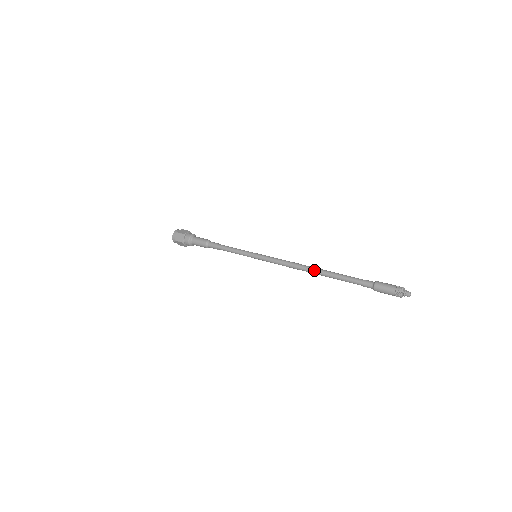
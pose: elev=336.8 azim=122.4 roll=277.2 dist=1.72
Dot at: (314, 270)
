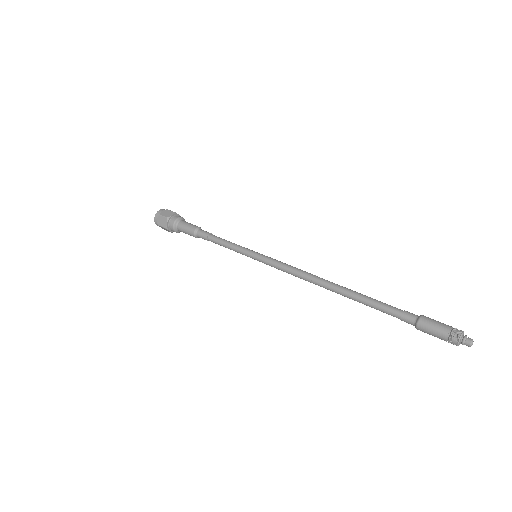
Dot at: (334, 283)
